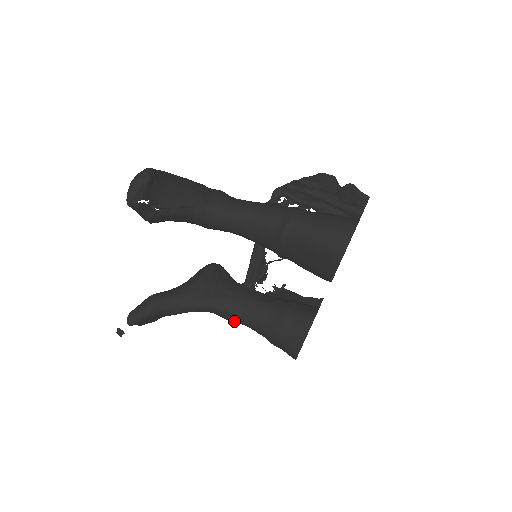
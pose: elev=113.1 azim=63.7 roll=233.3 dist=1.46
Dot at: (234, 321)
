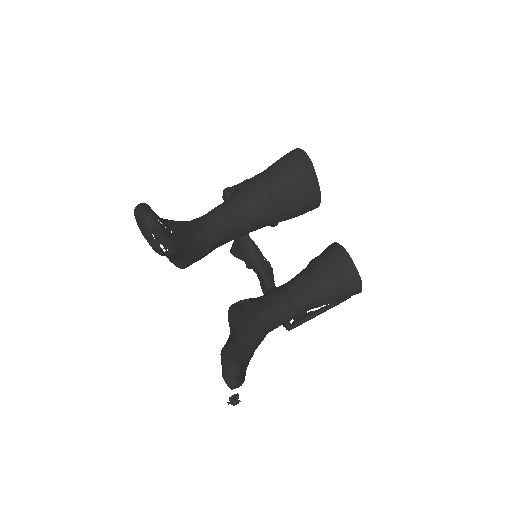
Dot at: (296, 312)
